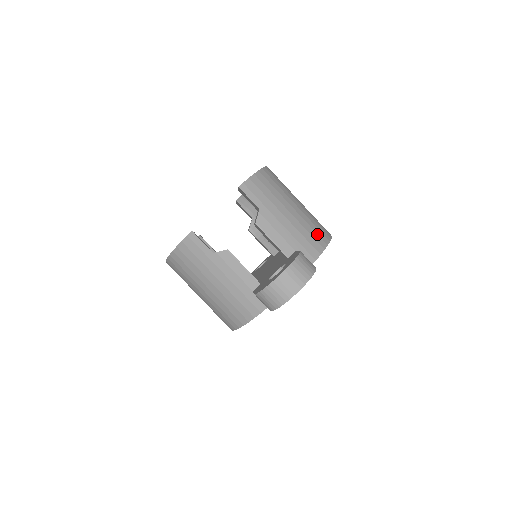
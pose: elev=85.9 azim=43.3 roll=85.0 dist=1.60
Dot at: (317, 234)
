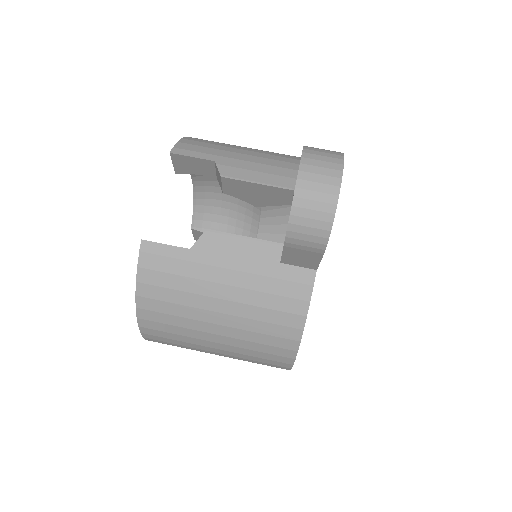
Dot at: occluded
